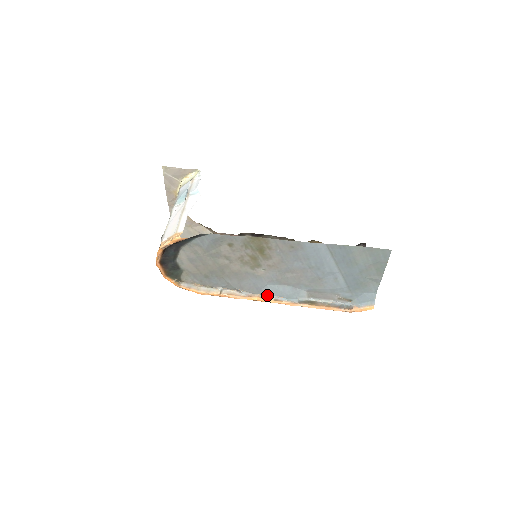
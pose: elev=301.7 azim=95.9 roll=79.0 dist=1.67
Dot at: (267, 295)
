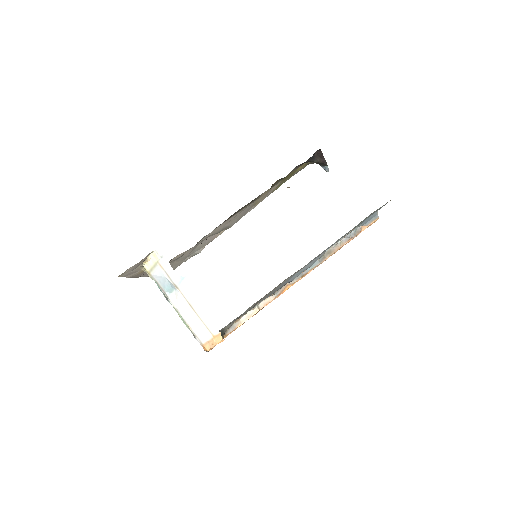
Dot at: (294, 279)
